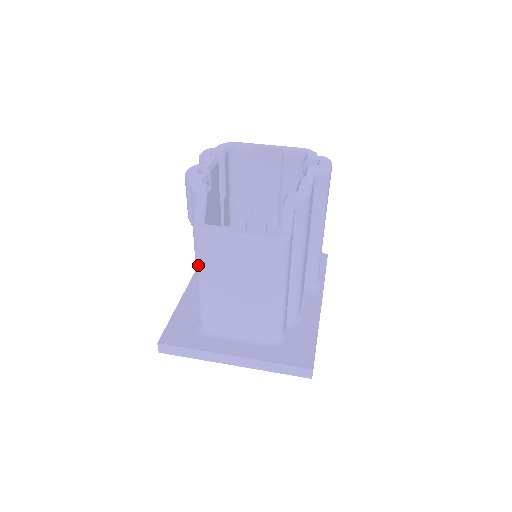
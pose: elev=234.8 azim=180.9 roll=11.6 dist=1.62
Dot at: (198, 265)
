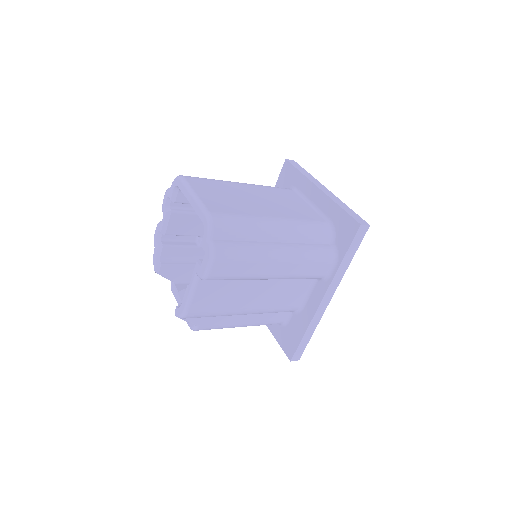
Dot at: occluded
